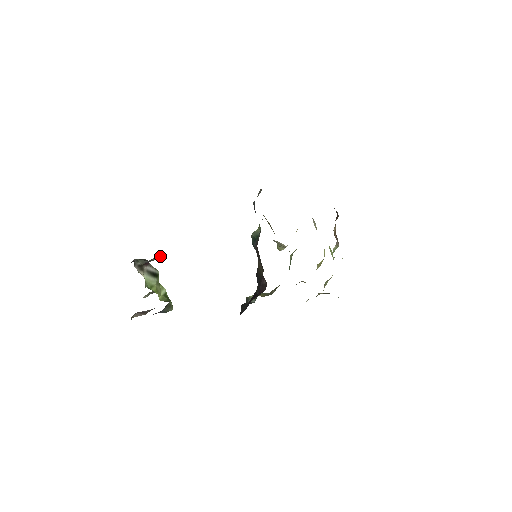
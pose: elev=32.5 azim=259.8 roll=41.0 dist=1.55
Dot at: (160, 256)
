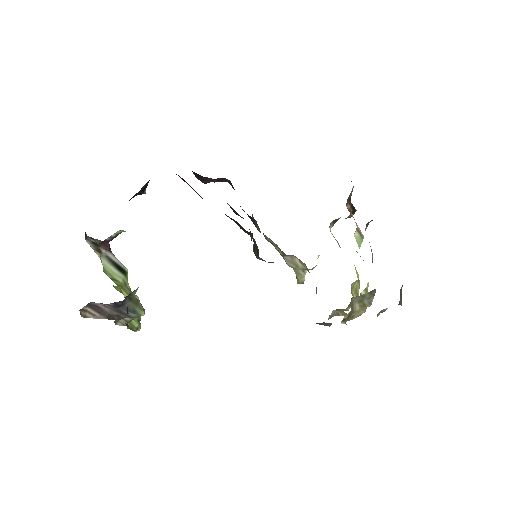
Dot at: occluded
